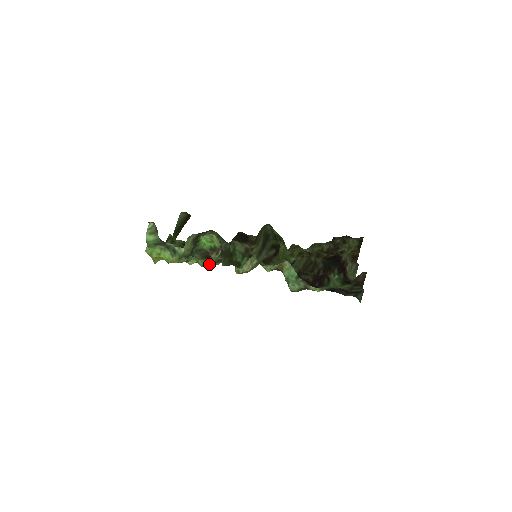
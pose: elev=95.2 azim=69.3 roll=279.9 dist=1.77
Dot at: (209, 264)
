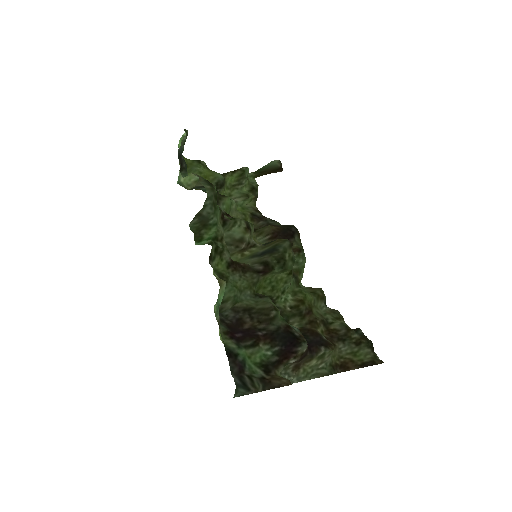
Dot at: occluded
